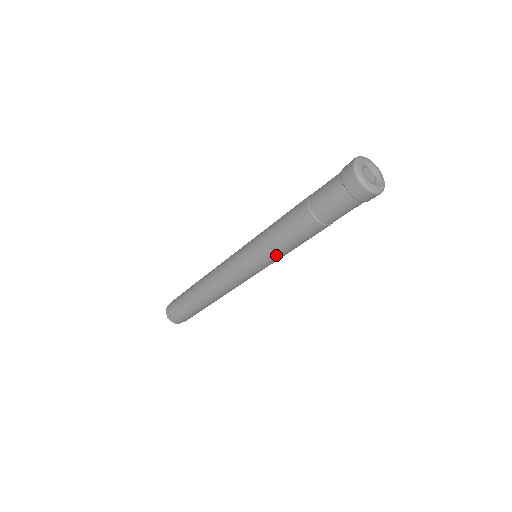
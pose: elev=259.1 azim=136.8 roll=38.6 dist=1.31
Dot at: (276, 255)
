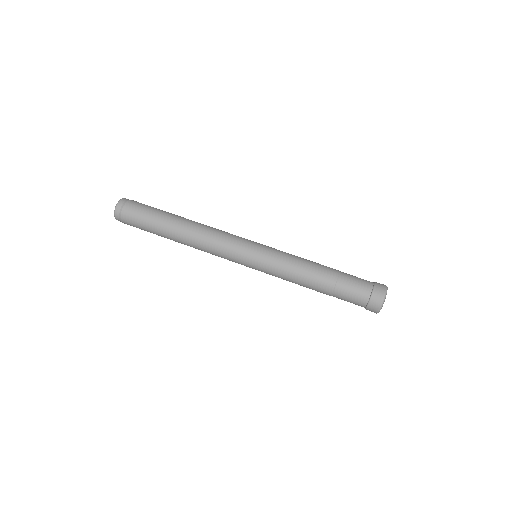
Dot at: (279, 277)
